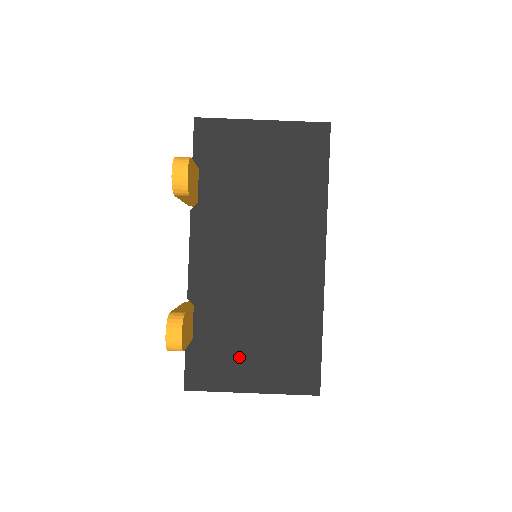
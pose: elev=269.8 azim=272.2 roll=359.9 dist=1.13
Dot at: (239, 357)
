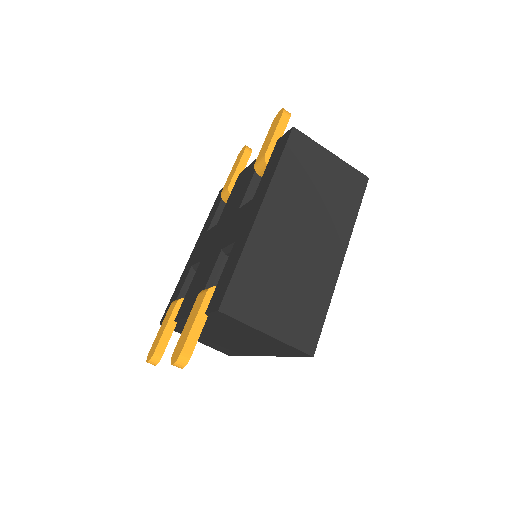
Dot at: occluded
